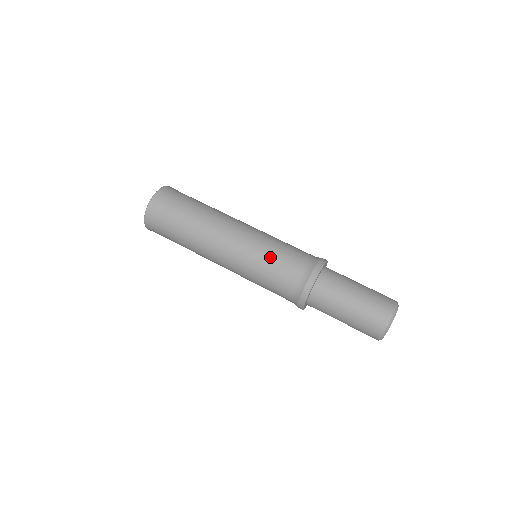
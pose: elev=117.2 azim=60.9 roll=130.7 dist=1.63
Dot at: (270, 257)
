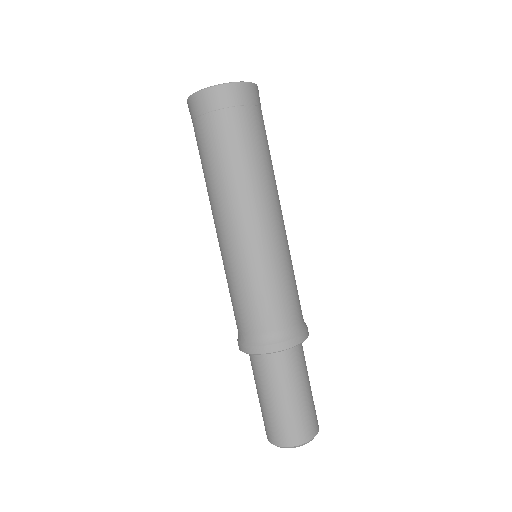
Dot at: (235, 289)
